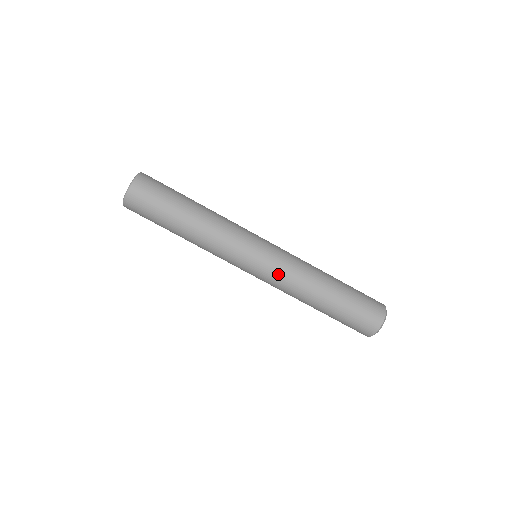
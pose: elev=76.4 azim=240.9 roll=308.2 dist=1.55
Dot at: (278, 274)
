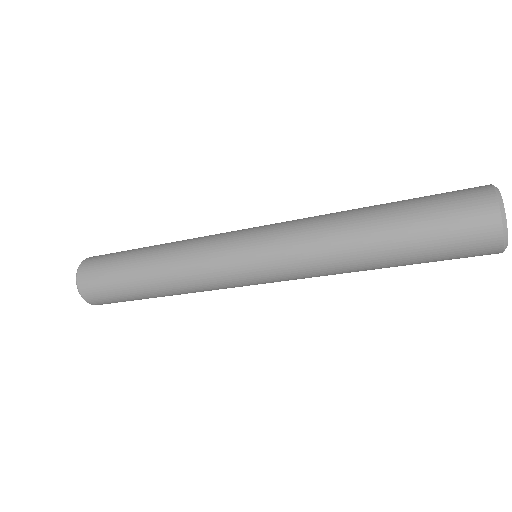
Dot at: occluded
